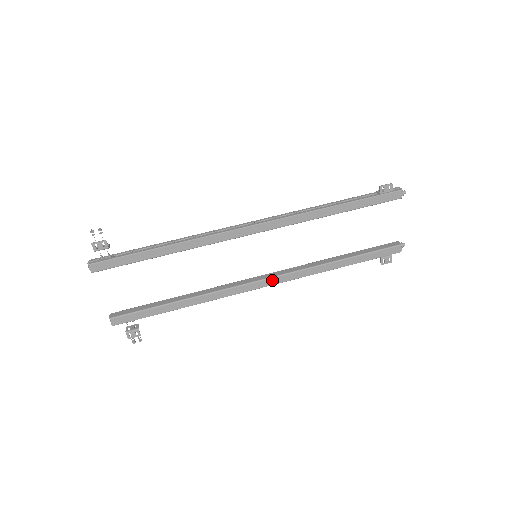
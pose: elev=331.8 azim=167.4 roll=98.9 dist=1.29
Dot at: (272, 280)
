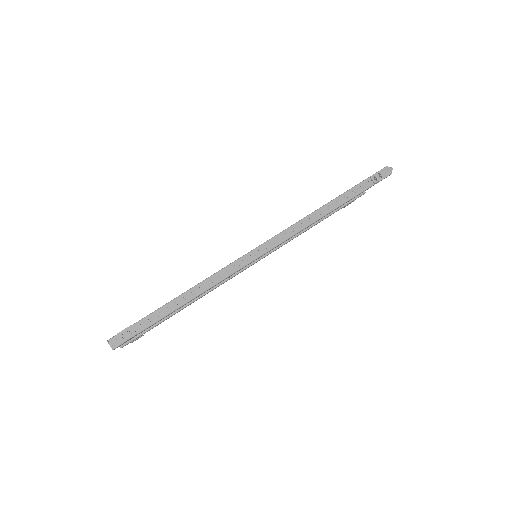
Dot at: occluded
